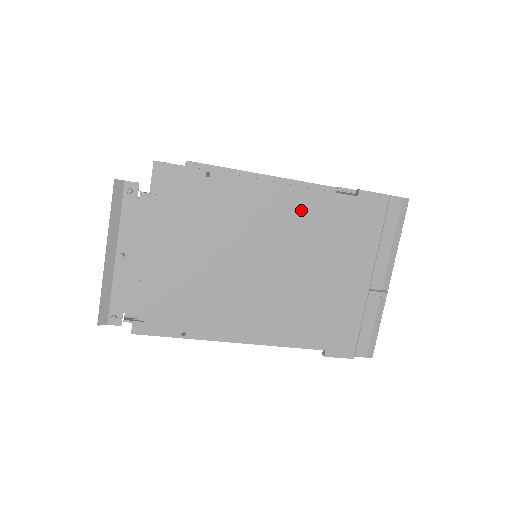
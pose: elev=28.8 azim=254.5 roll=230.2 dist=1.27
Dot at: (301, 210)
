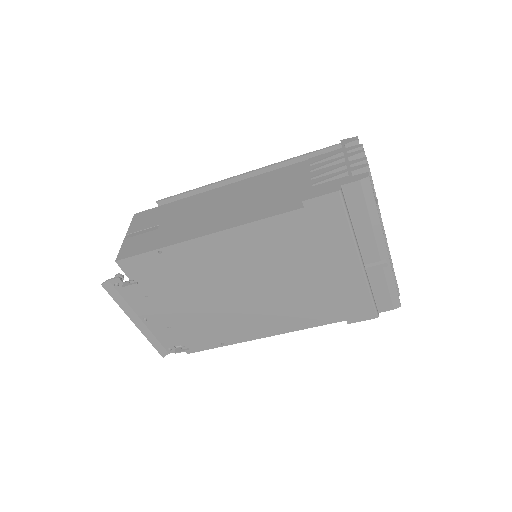
Dot at: (255, 241)
